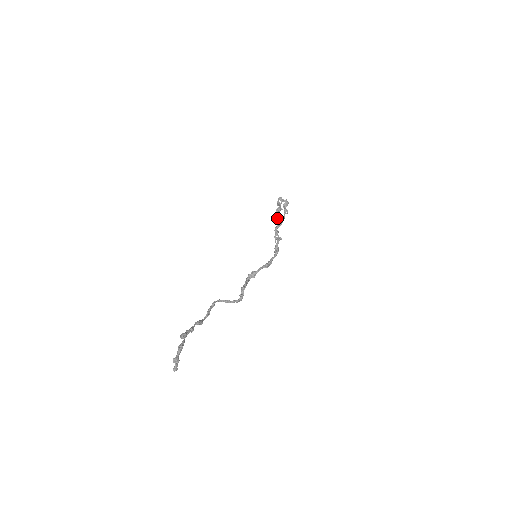
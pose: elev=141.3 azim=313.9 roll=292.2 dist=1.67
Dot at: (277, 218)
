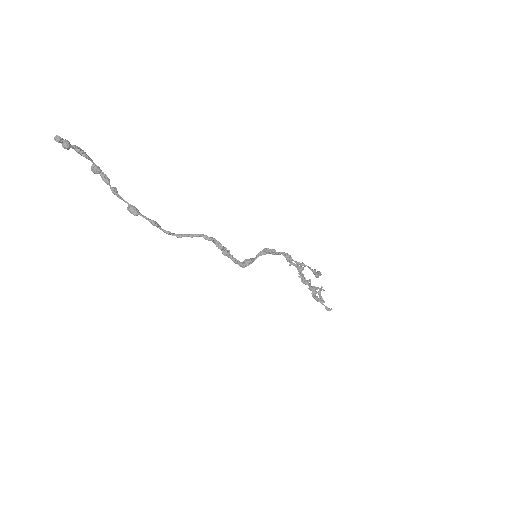
Dot at: (310, 287)
